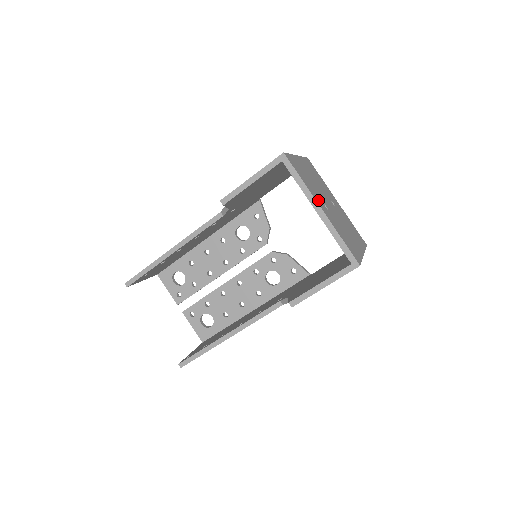
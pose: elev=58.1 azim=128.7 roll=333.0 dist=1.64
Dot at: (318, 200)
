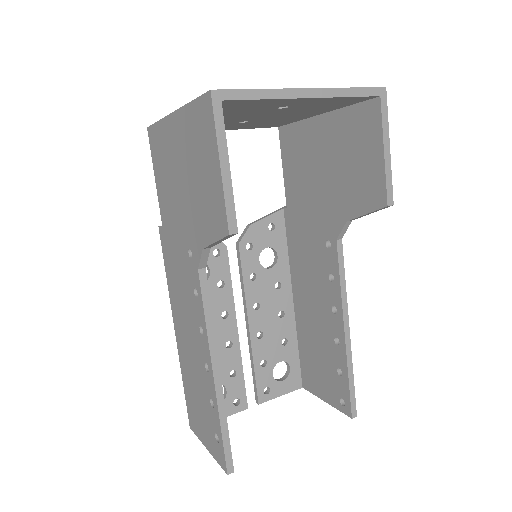
Dot at: occluded
